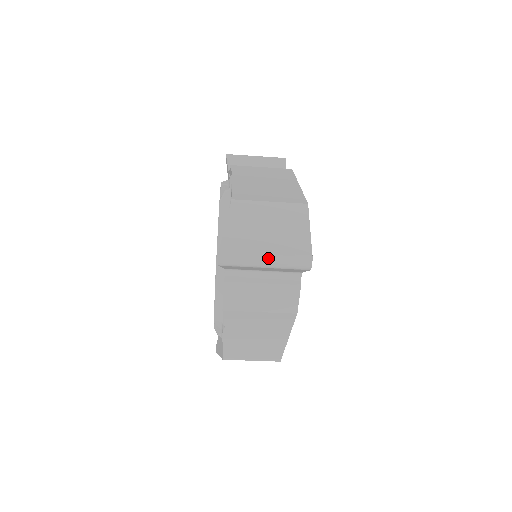
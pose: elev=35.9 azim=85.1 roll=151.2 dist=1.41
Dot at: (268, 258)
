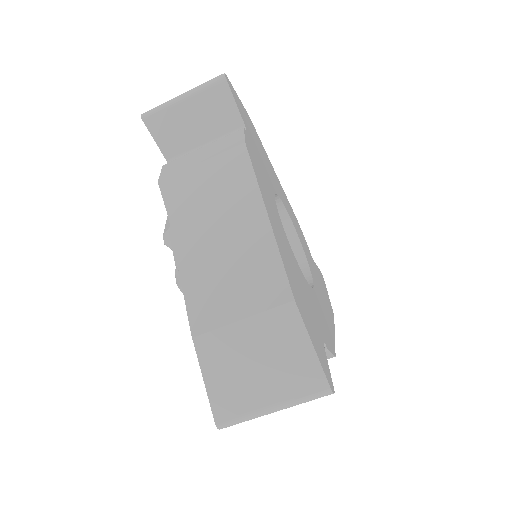
Dot at: (185, 93)
